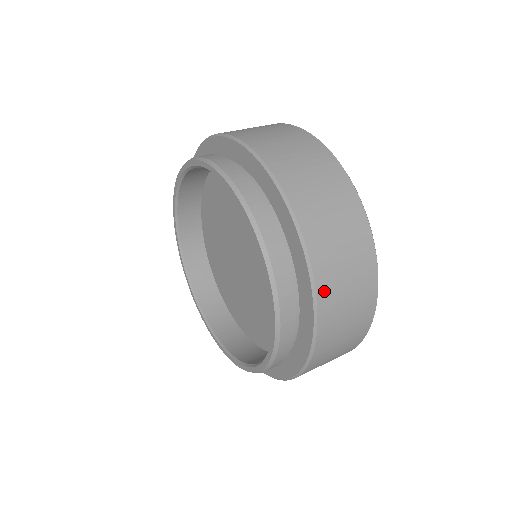
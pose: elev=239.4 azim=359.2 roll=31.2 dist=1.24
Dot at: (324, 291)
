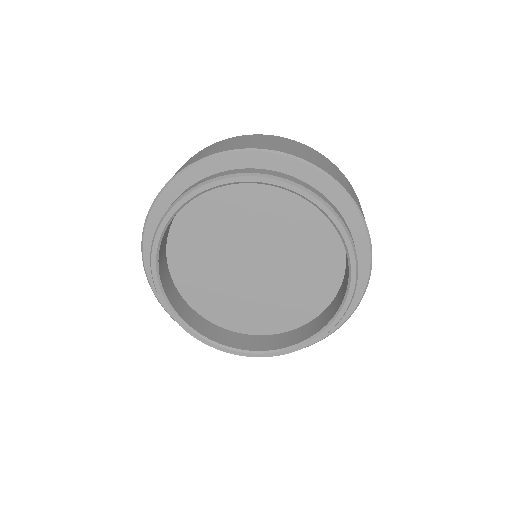
Dot at: occluded
